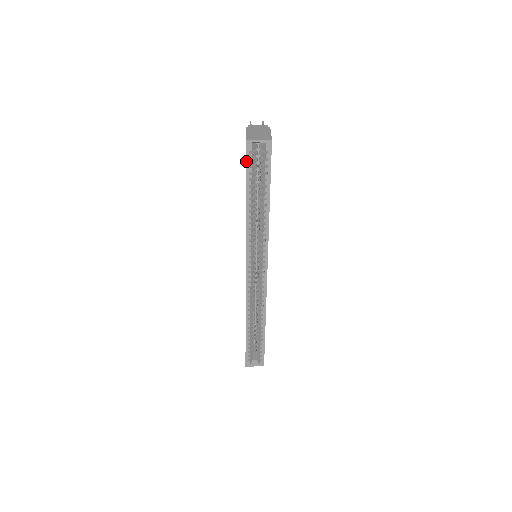
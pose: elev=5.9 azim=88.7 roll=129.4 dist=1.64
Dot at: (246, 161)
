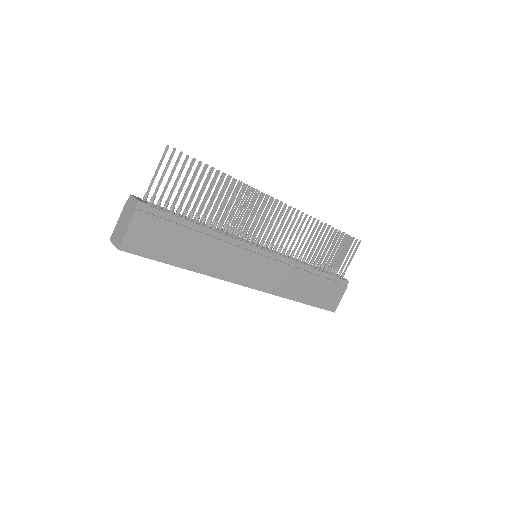
Dot at: occluded
